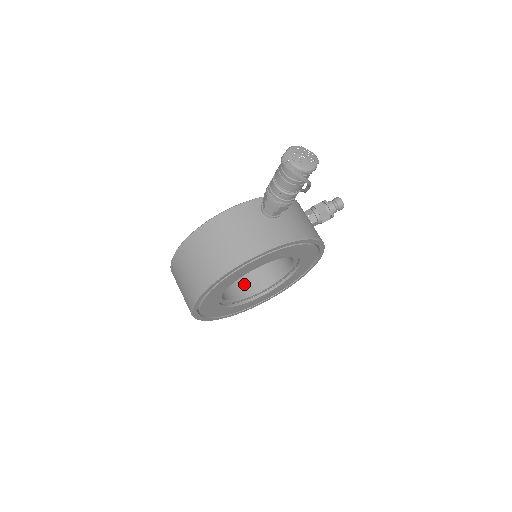
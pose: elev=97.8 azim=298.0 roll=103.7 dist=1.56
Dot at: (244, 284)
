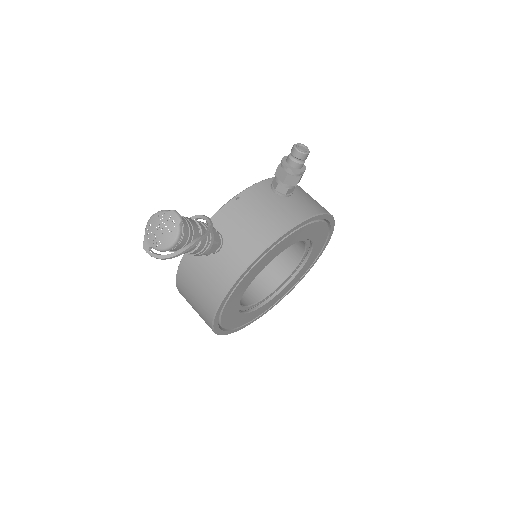
Dot at: (282, 261)
